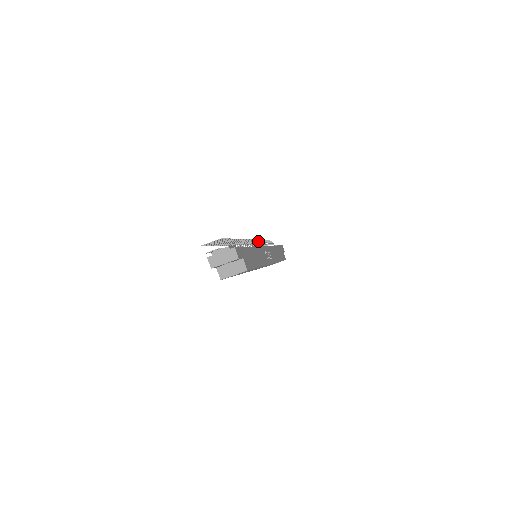
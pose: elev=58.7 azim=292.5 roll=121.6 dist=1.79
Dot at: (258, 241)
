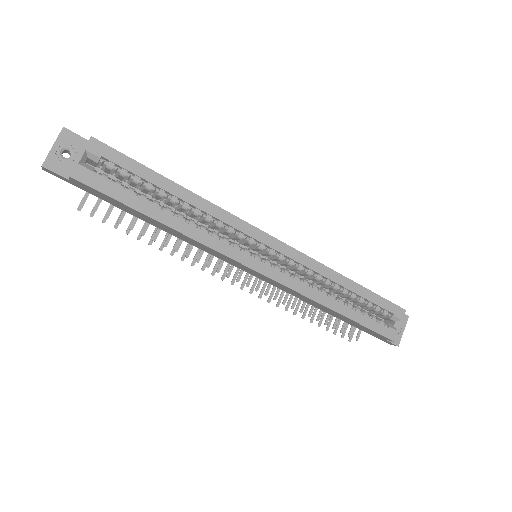
Dot at: occluded
